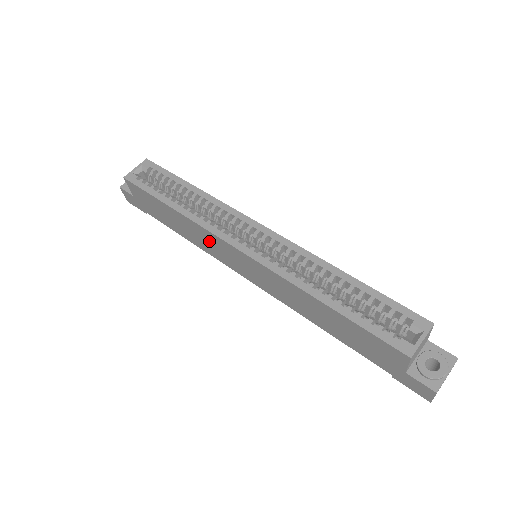
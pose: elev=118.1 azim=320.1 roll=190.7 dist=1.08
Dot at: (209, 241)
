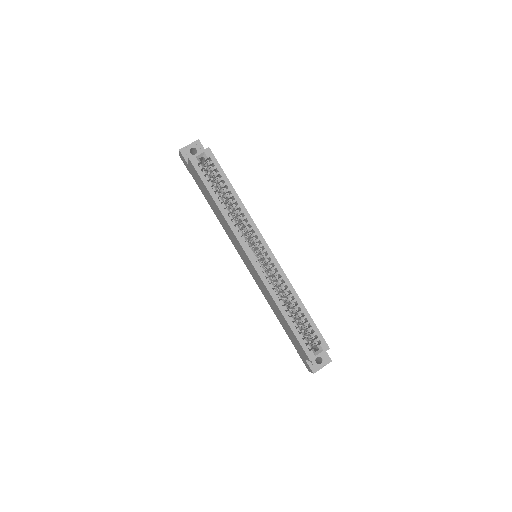
Dot at: (232, 235)
